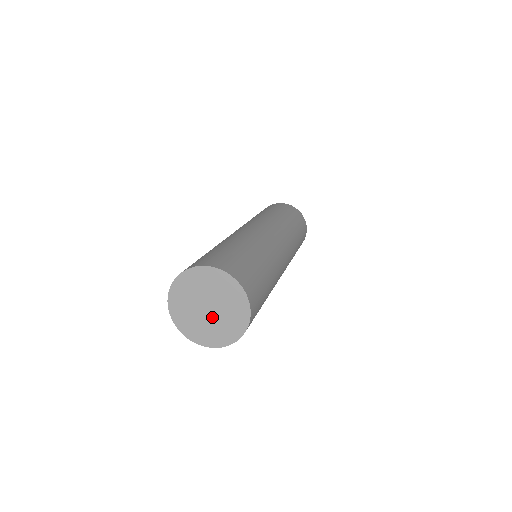
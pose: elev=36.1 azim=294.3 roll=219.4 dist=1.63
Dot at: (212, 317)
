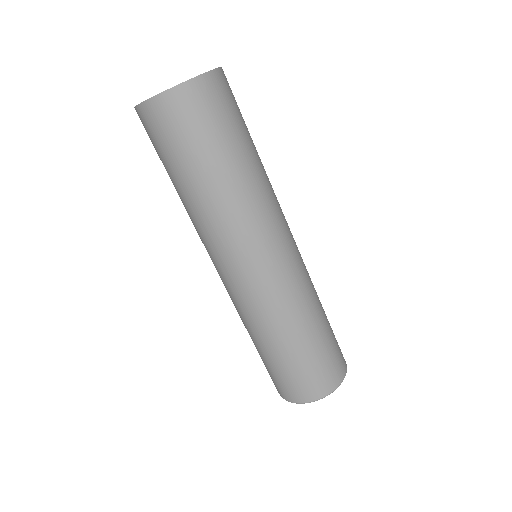
Dot at: occluded
